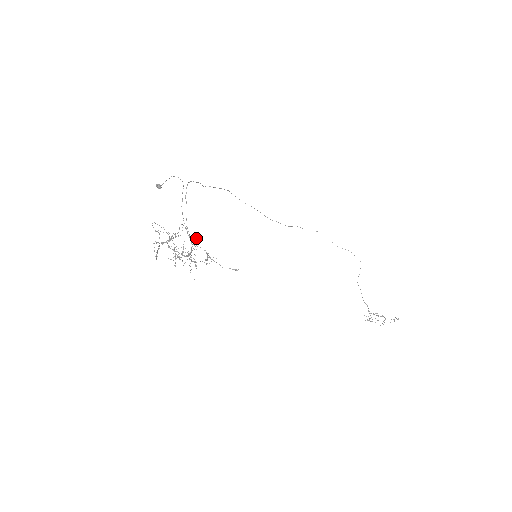
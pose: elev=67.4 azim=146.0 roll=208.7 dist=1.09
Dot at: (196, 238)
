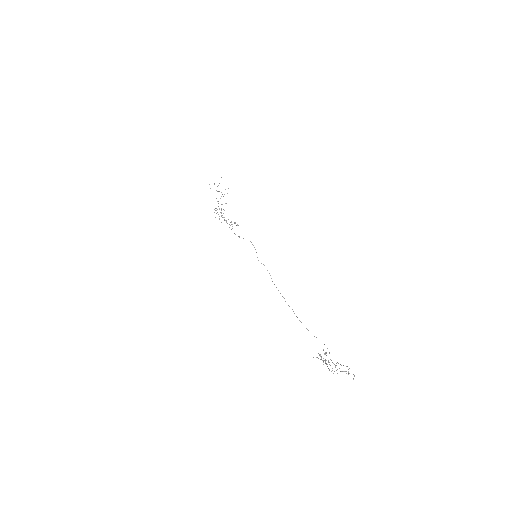
Dot at: (232, 226)
